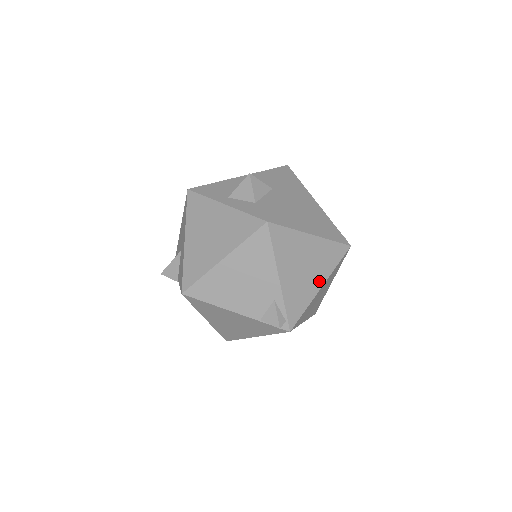
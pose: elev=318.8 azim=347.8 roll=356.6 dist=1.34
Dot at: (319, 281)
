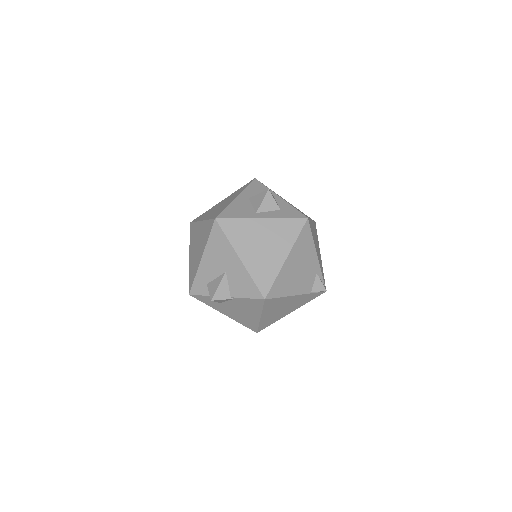
Dot at: (319, 251)
